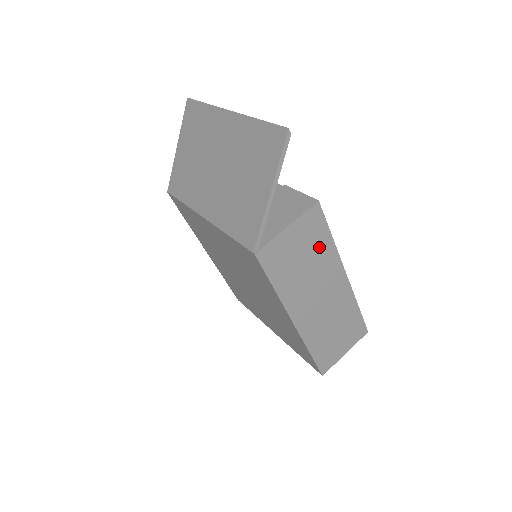
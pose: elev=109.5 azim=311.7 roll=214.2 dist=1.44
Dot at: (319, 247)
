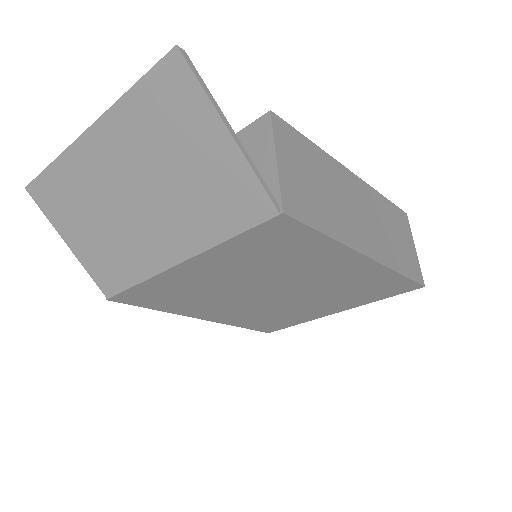
Dot at: (313, 161)
